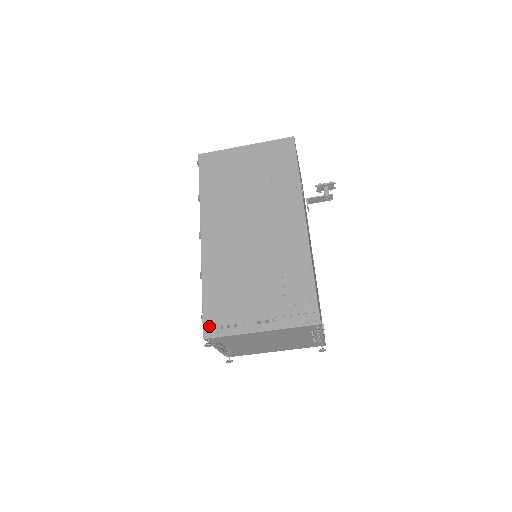
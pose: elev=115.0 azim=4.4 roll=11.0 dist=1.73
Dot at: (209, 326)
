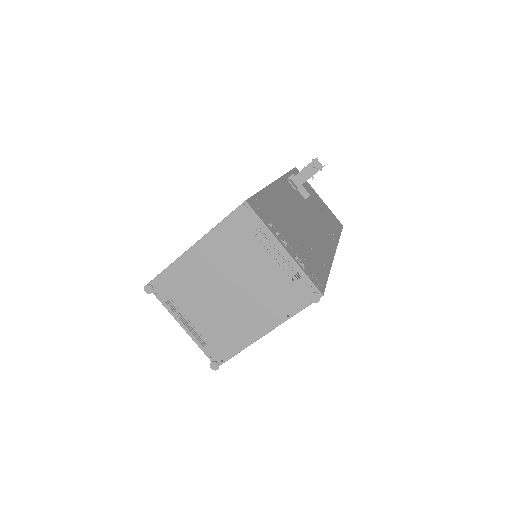
Dot at: occluded
